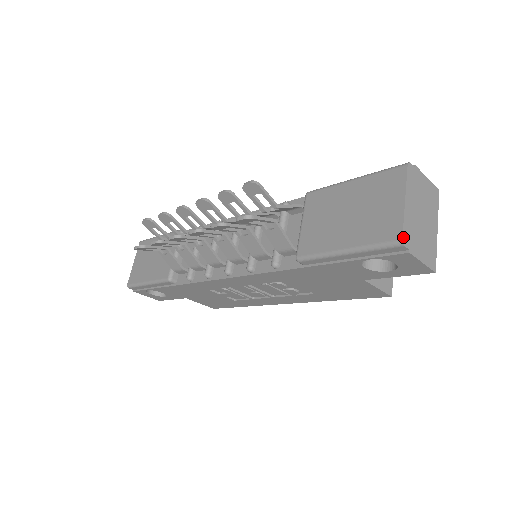
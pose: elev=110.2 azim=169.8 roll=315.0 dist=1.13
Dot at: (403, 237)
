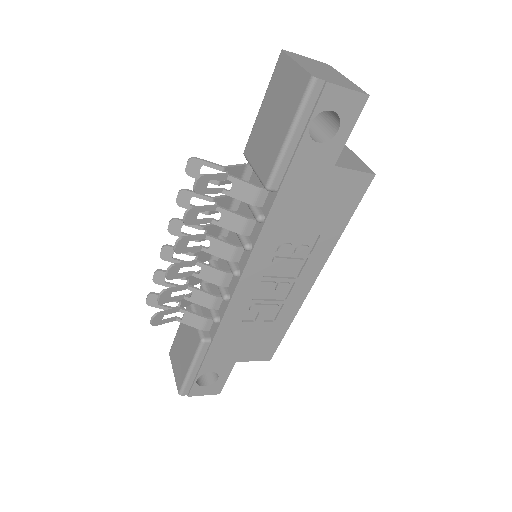
Dot at: (311, 75)
